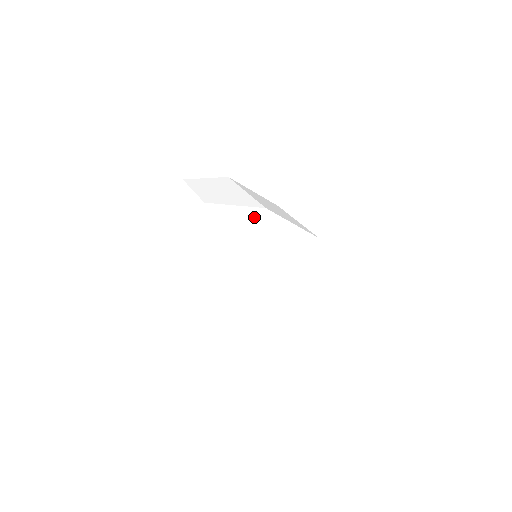
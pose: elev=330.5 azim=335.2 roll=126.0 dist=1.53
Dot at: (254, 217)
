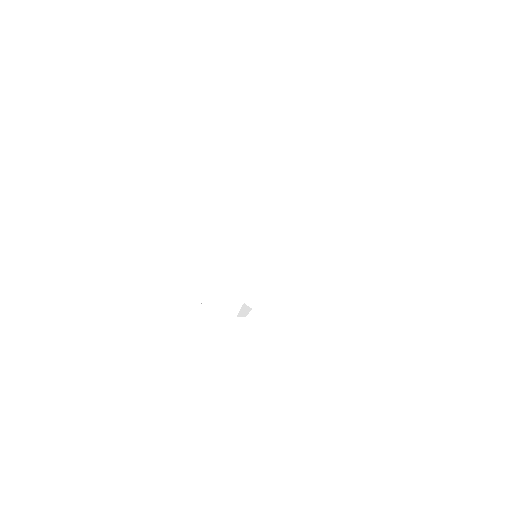
Dot at: (212, 153)
